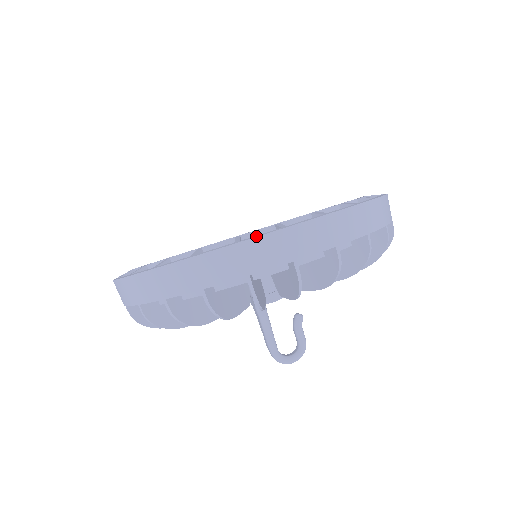
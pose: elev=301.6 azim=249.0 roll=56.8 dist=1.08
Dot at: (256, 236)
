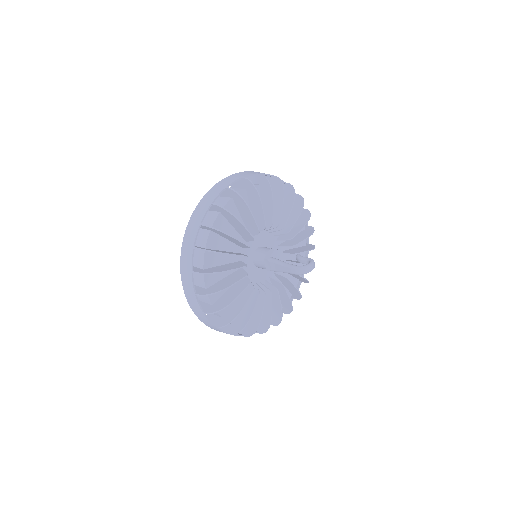
Dot at: (221, 181)
